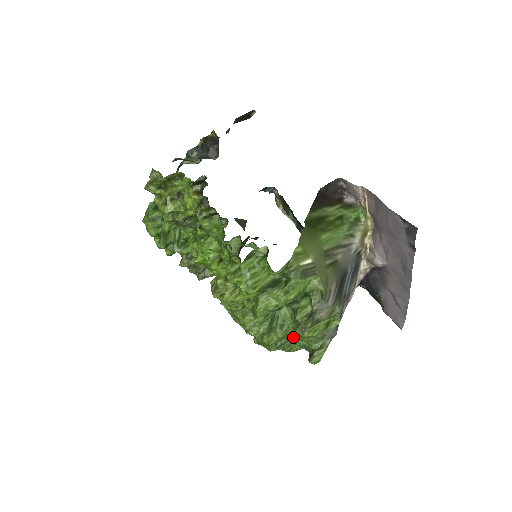
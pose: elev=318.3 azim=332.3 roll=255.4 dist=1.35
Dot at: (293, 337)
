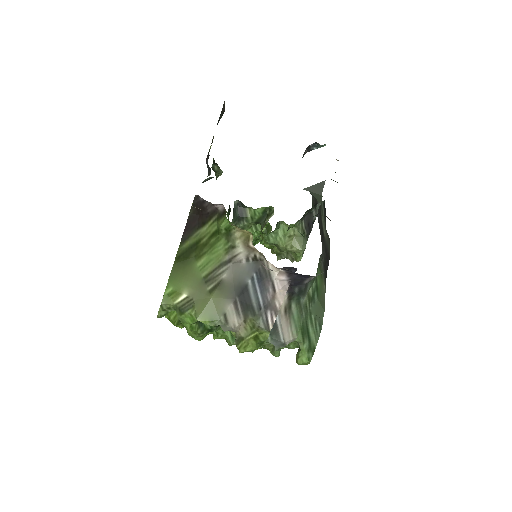
Dot at: occluded
